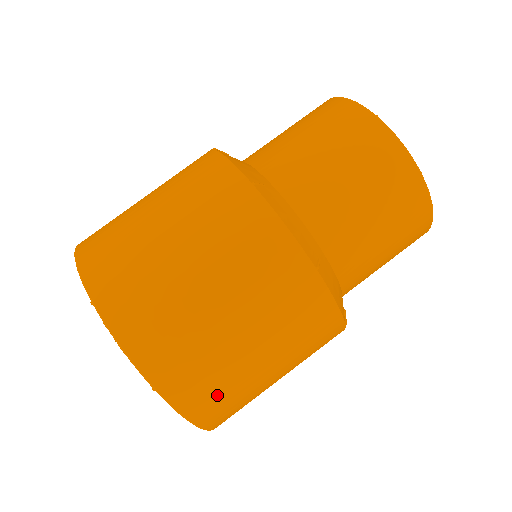
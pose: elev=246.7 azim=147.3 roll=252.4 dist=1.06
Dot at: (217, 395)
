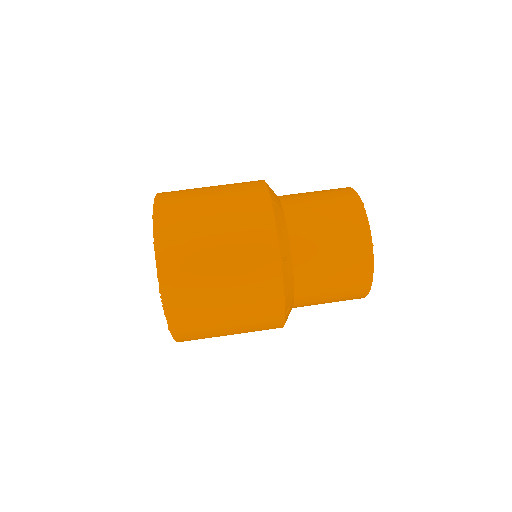
Dot at: (198, 338)
